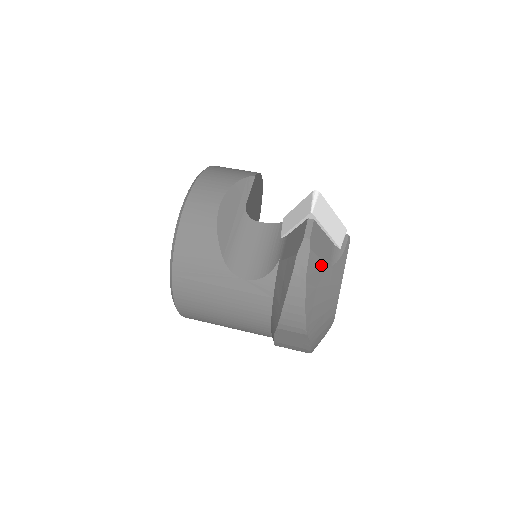
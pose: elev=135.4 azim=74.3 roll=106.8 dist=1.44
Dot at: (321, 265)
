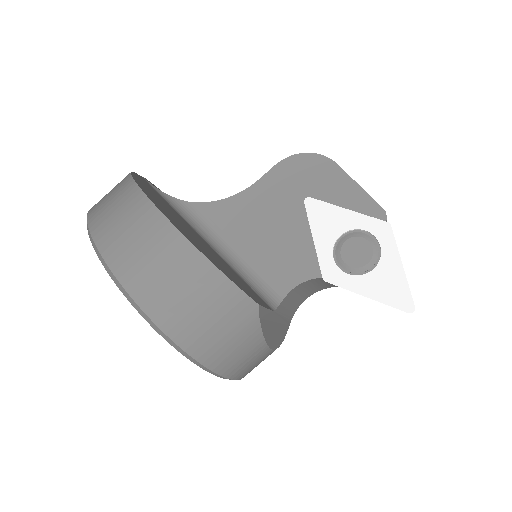
Dot at: occluded
